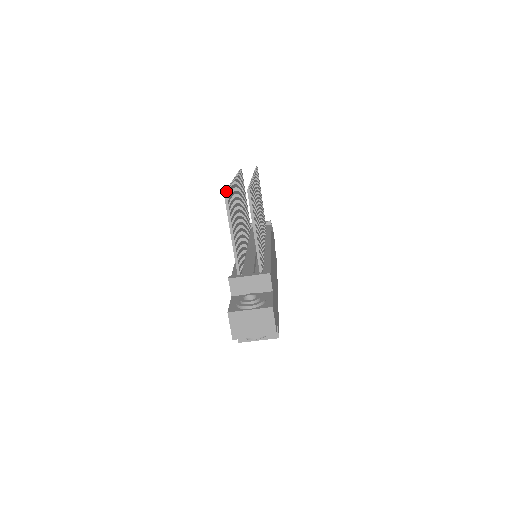
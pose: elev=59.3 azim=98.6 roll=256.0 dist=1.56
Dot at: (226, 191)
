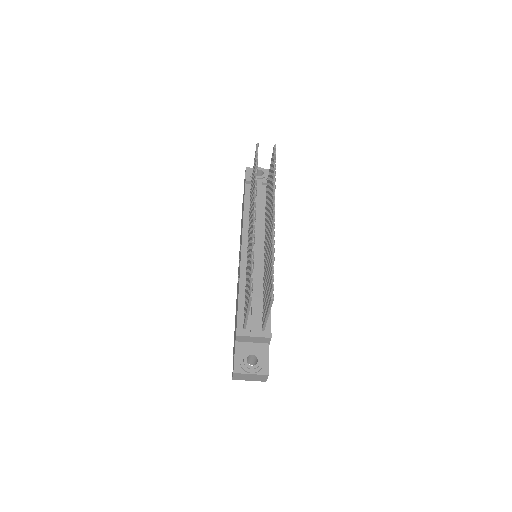
Dot at: (252, 292)
